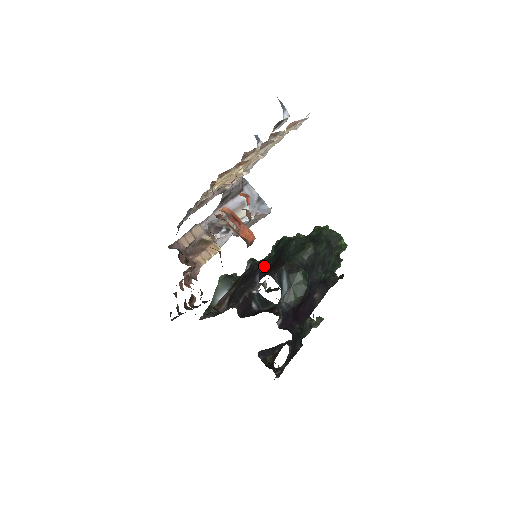
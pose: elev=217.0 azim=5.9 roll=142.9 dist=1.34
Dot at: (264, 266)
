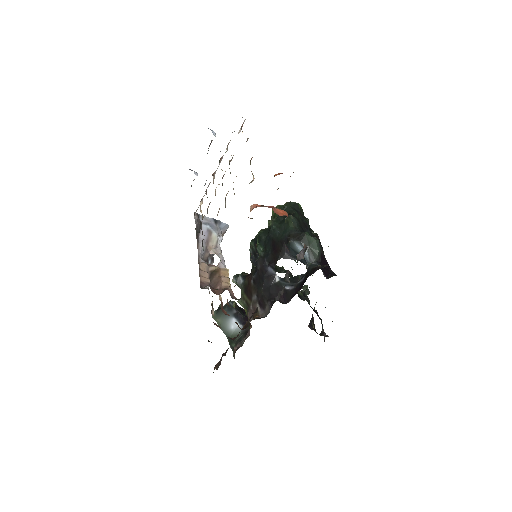
Dot at: (267, 259)
